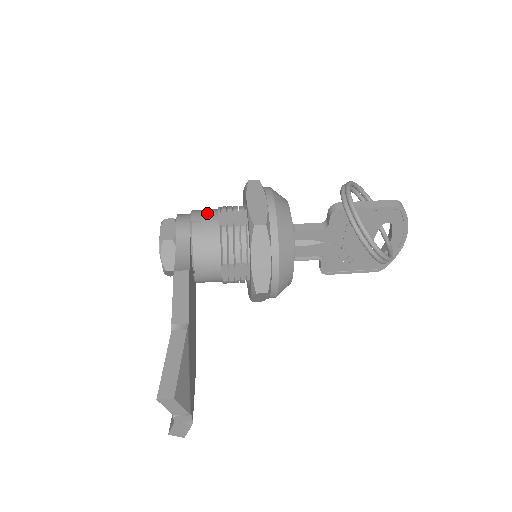
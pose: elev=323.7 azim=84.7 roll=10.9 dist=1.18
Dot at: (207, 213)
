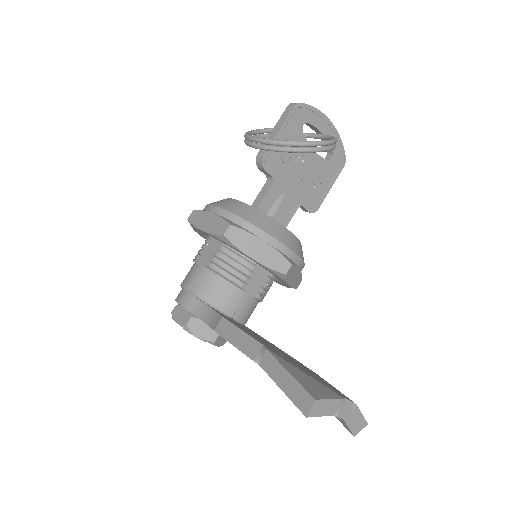
Dot at: (190, 273)
